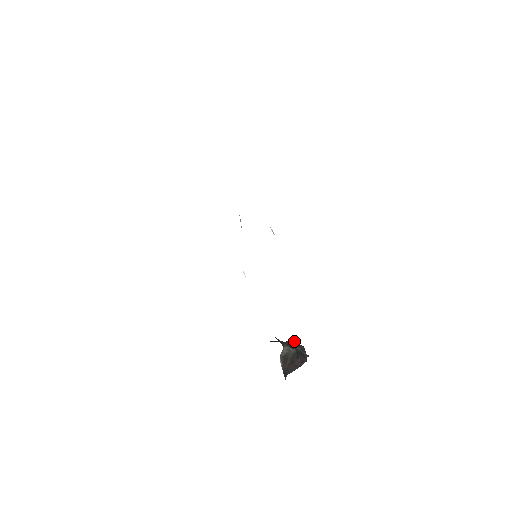
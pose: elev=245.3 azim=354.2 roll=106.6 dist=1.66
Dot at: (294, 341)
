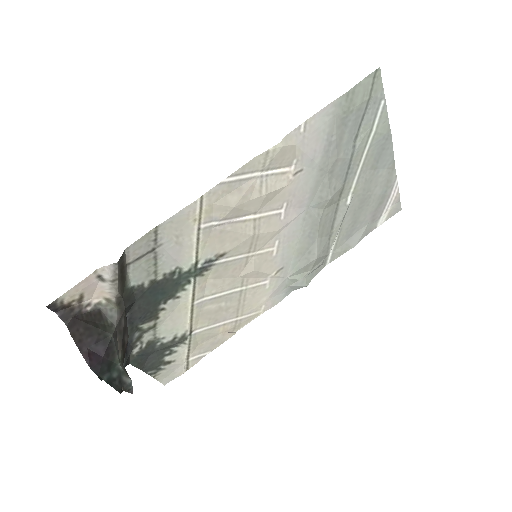
Dot at: occluded
